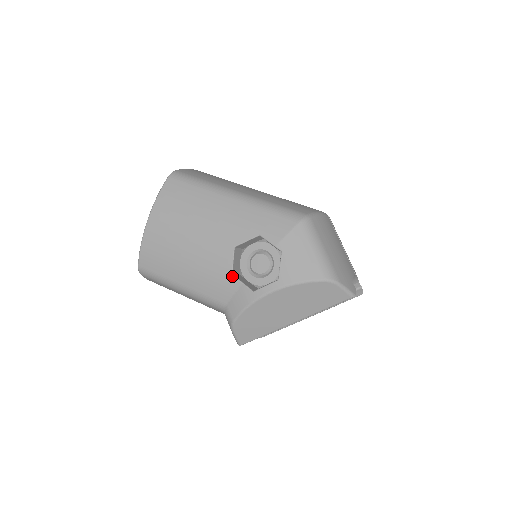
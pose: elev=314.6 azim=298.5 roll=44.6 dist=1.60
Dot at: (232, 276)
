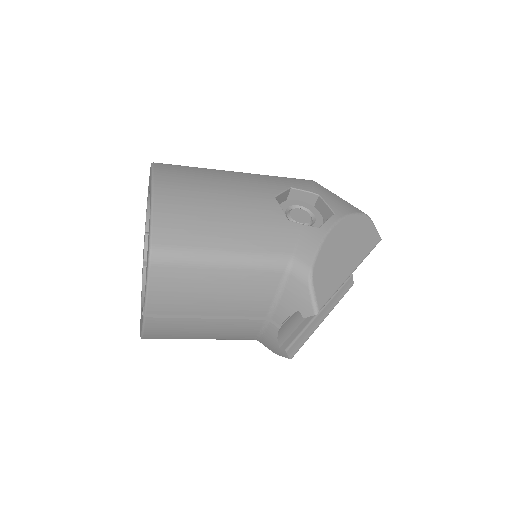
Dot at: (288, 220)
